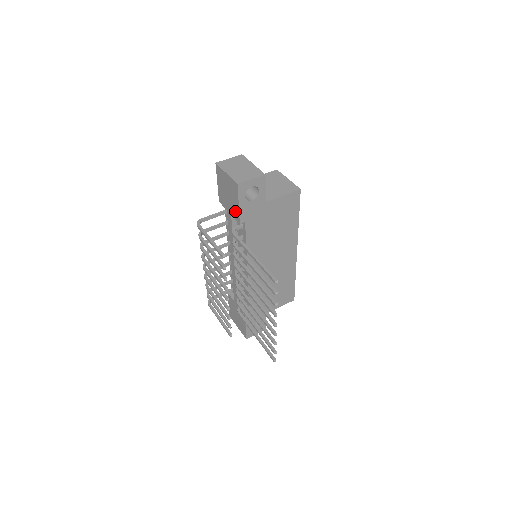
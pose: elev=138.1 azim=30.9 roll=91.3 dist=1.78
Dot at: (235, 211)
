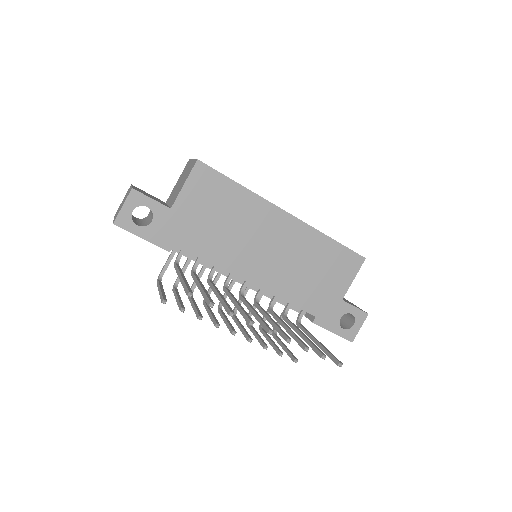
Dot at: occluded
